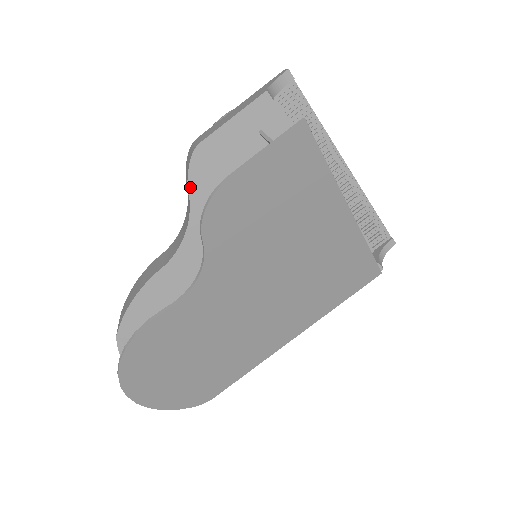
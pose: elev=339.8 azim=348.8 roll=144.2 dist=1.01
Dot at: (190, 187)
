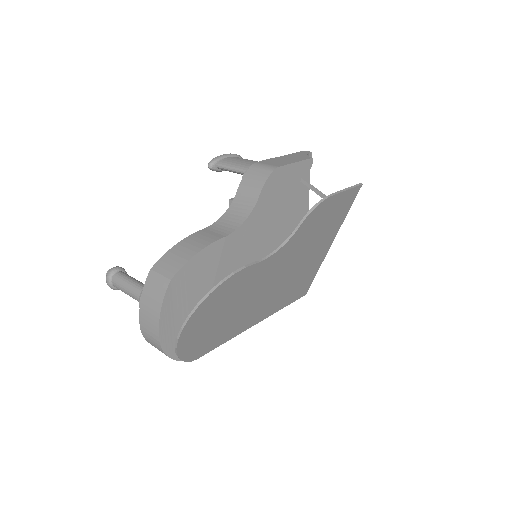
Dot at: (262, 191)
